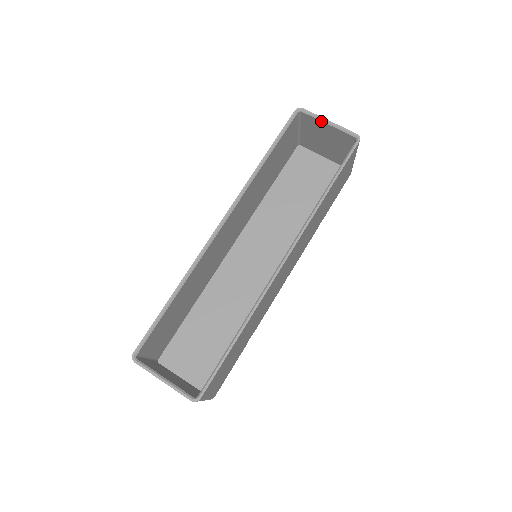
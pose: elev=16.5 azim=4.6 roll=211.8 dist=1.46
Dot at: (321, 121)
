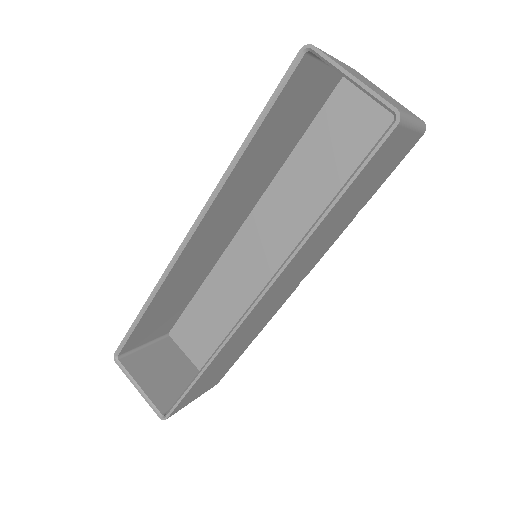
Dot at: occluded
